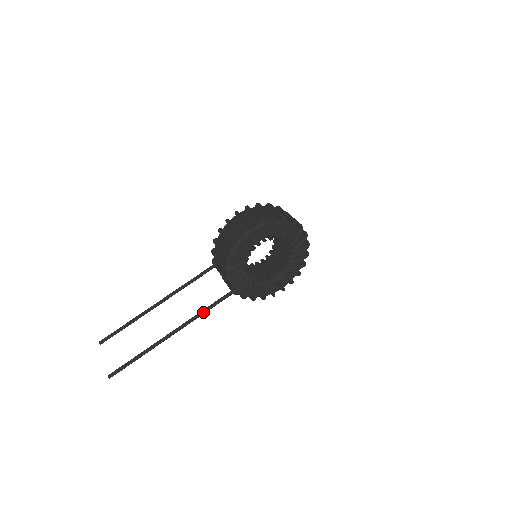
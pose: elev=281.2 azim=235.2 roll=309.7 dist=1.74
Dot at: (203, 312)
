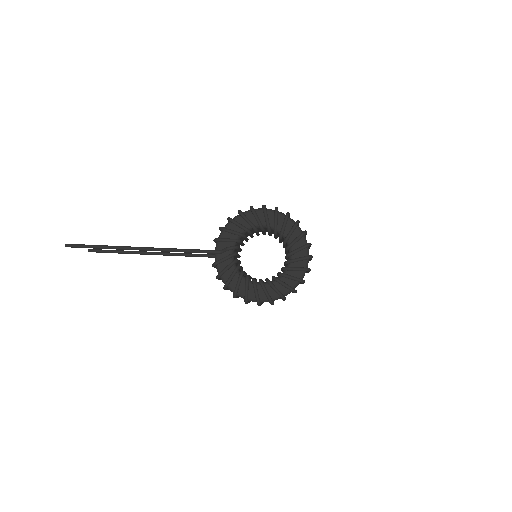
Dot at: (175, 249)
